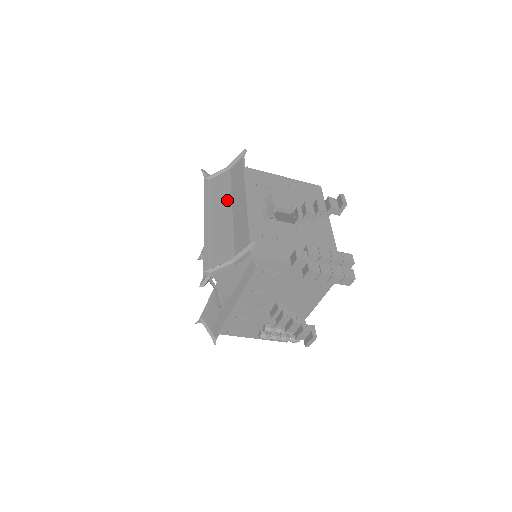
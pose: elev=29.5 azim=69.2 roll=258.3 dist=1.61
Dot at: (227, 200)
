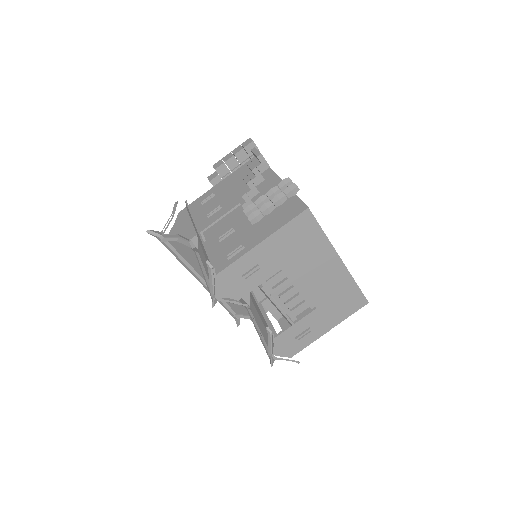
Dot at: occluded
